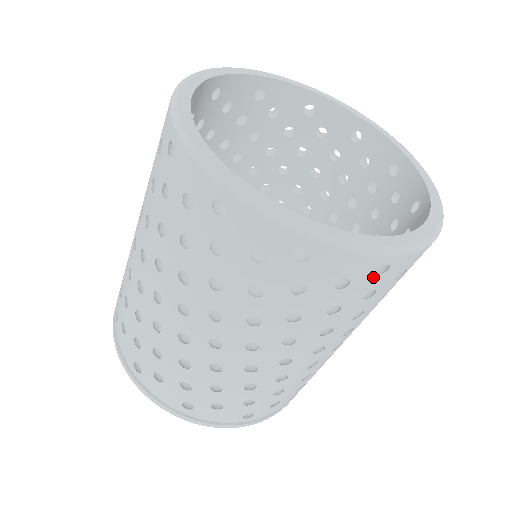
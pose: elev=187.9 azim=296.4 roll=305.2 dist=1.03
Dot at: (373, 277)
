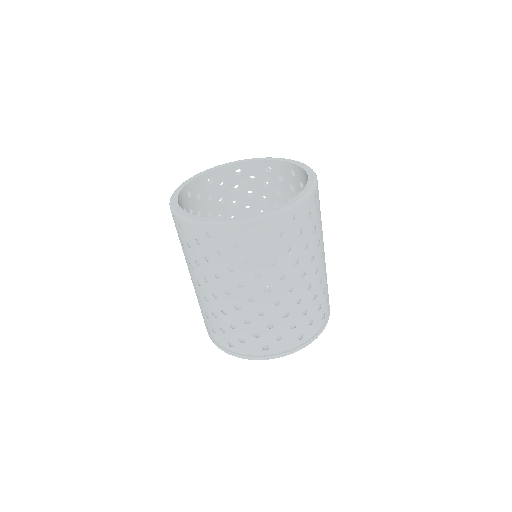
Dot at: (251, 236)
